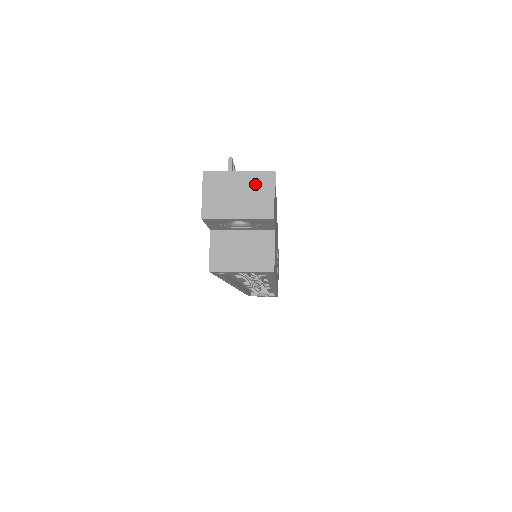
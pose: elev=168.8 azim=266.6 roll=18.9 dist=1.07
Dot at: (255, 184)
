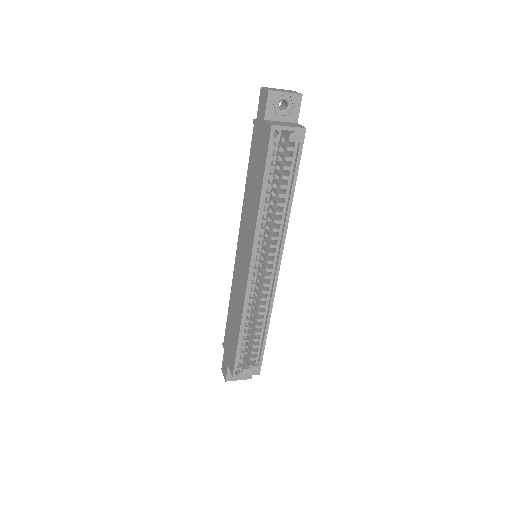
Dot at: (287, 90)
